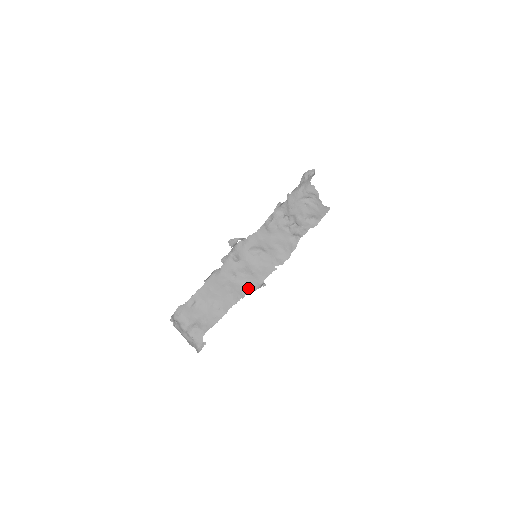
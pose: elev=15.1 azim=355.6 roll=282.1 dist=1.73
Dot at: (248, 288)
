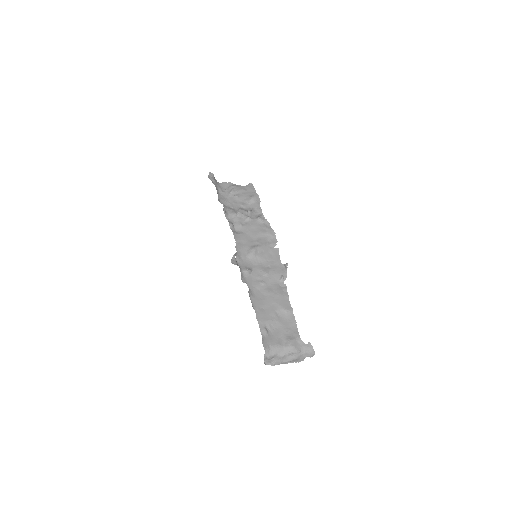
Dot at: (281, 279)
